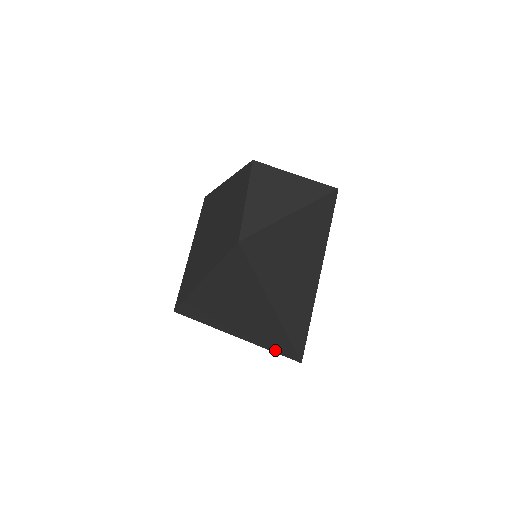
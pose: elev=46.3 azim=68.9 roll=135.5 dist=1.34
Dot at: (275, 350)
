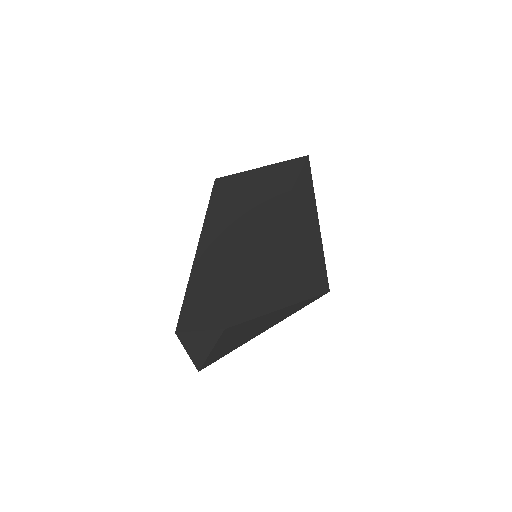
Dot at: occluded
